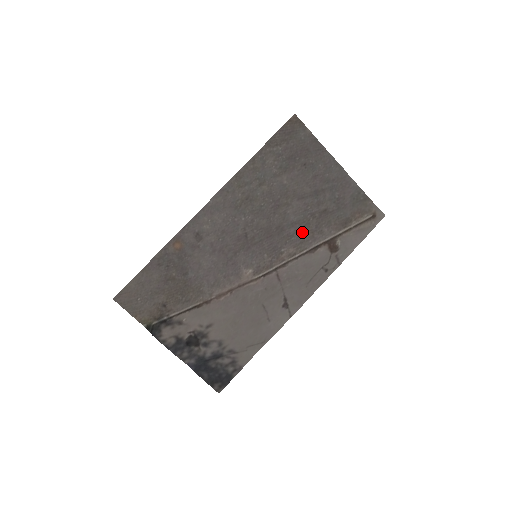
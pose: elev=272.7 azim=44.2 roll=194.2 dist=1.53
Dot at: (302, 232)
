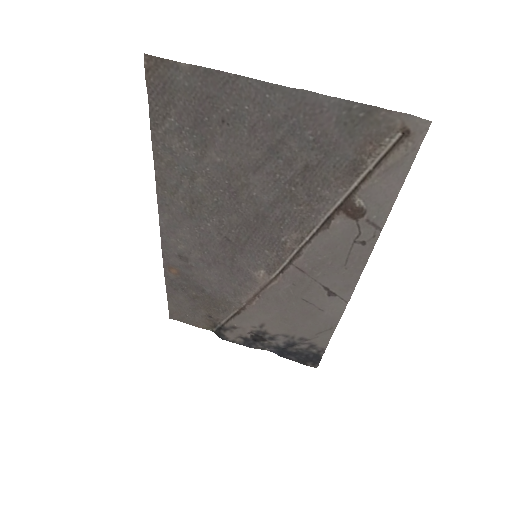
Dot at: (293, 209)
